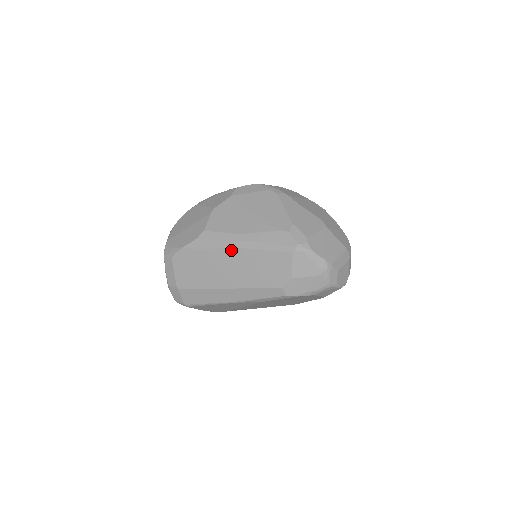
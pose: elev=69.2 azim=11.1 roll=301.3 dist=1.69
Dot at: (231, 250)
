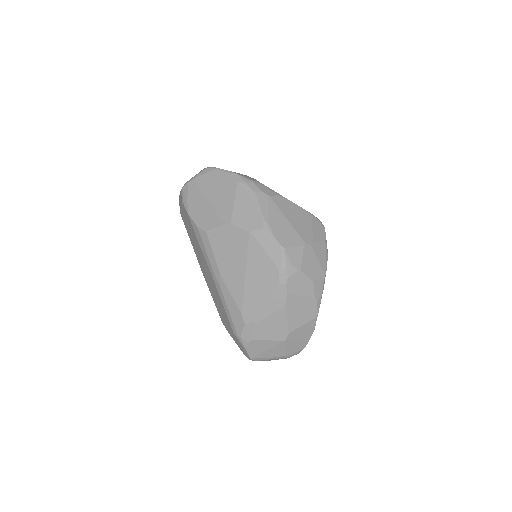
Dot at: (209, 270)
